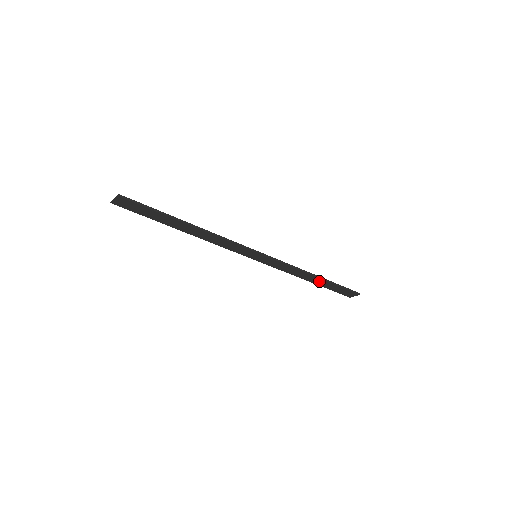
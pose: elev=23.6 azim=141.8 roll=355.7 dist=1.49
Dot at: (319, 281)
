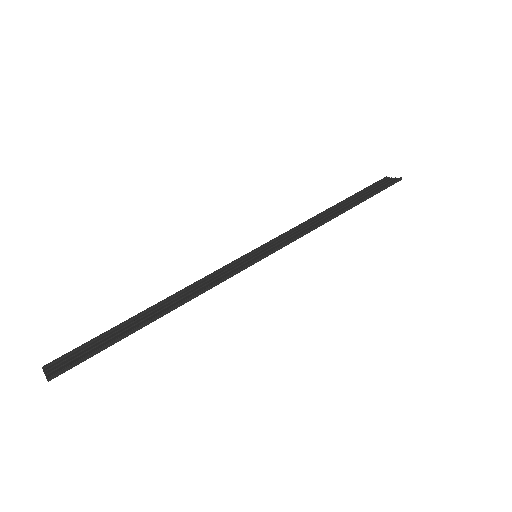
Dot at: (345, 207)
